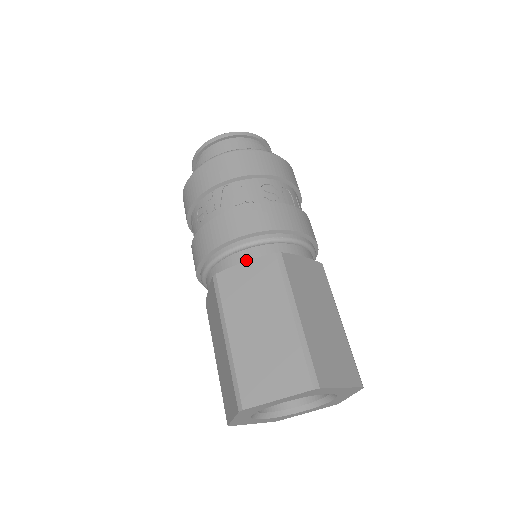
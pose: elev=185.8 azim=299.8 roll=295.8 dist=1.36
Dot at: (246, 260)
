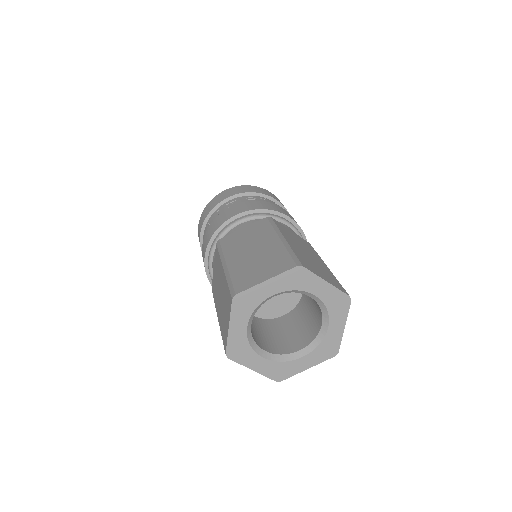
Dot at: (291, 230)
